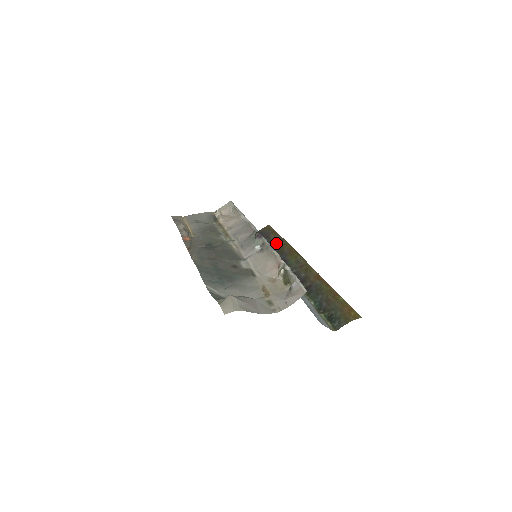
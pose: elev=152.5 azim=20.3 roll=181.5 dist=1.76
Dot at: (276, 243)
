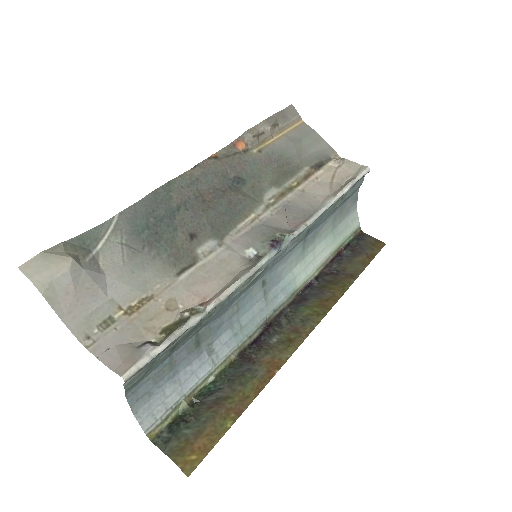
Dot at: (344, 270)
